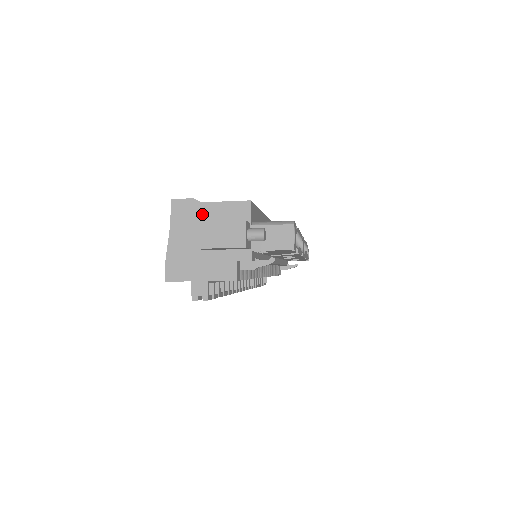
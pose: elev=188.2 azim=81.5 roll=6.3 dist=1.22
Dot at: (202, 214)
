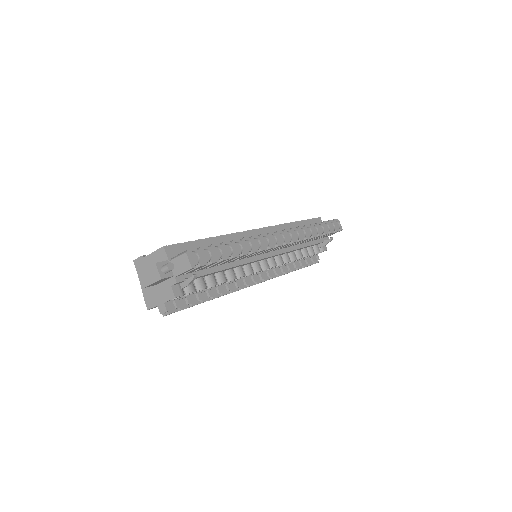
Dot at: (148, 264)
